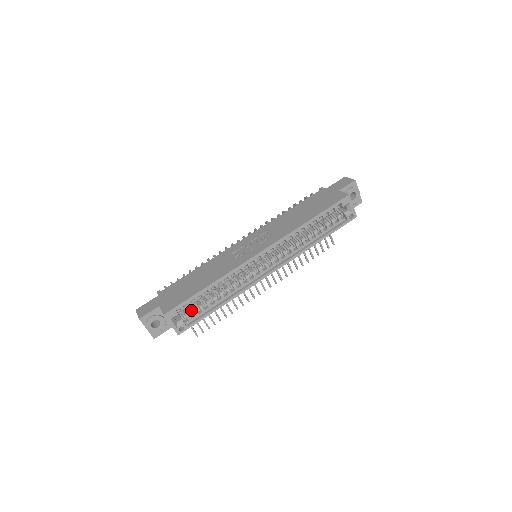
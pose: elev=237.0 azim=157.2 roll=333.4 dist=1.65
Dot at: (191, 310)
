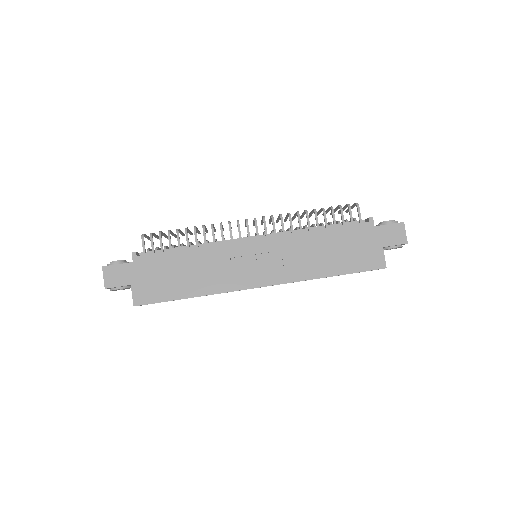
Dot at: occluded
